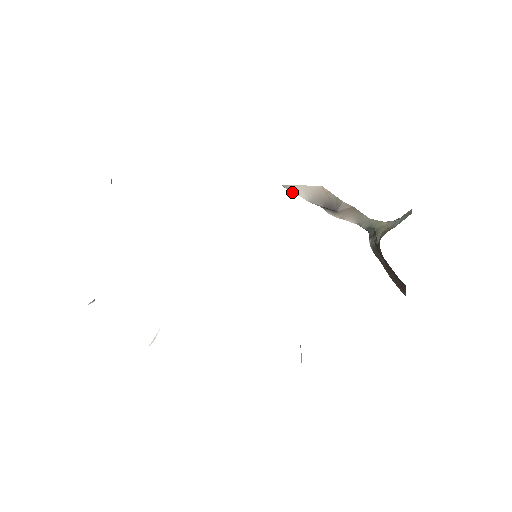
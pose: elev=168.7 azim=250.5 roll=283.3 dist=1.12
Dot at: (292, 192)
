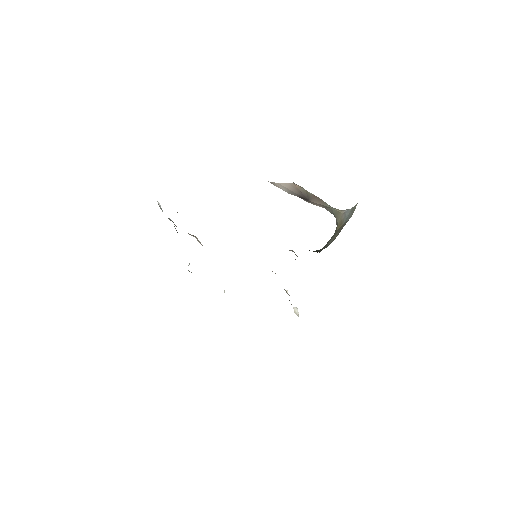
Dot at: (276, 186)
